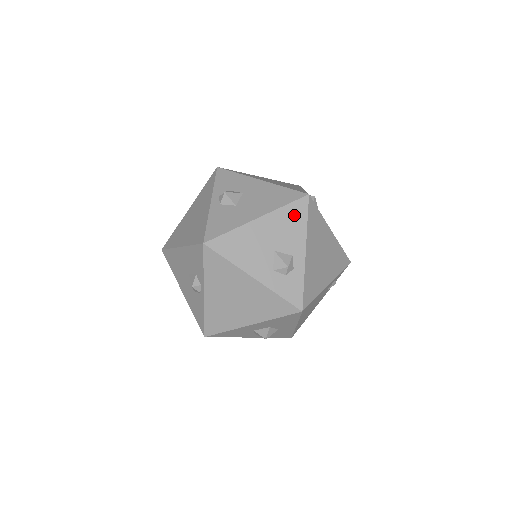
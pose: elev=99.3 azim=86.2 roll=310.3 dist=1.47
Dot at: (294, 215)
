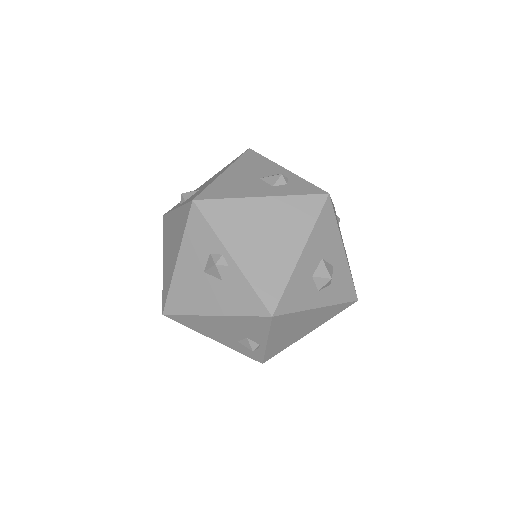
Dot at: (251, 159)
